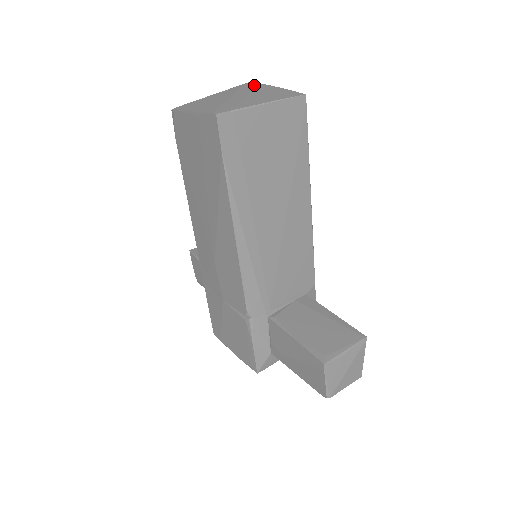
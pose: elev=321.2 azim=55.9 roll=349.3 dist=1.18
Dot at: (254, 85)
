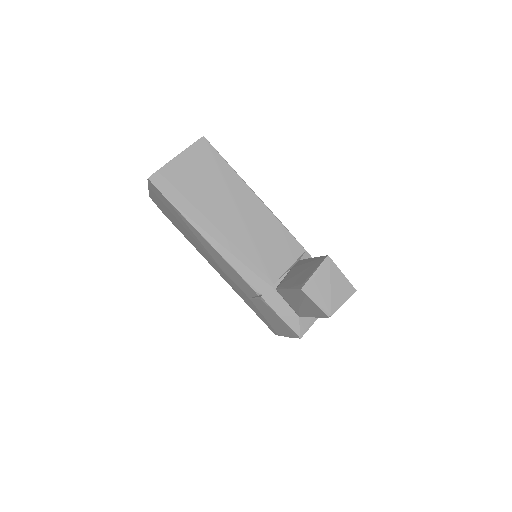
Dot at: occluded
